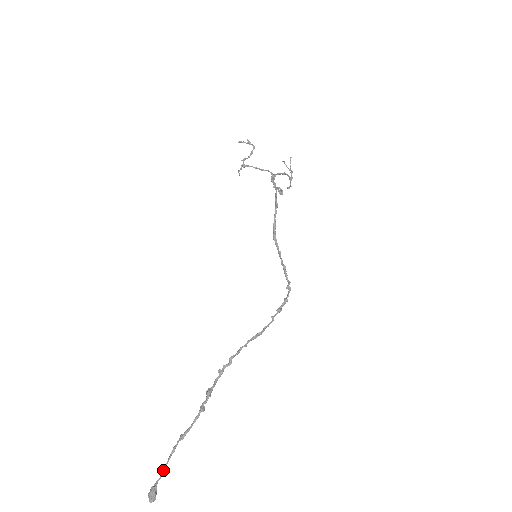
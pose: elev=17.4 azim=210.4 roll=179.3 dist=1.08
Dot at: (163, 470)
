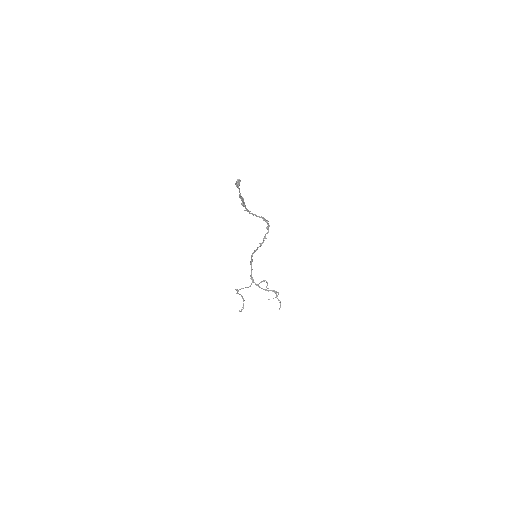
Dot at: (239, 190)
